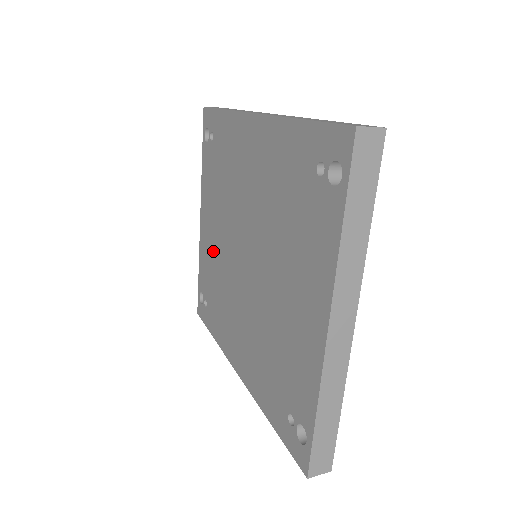
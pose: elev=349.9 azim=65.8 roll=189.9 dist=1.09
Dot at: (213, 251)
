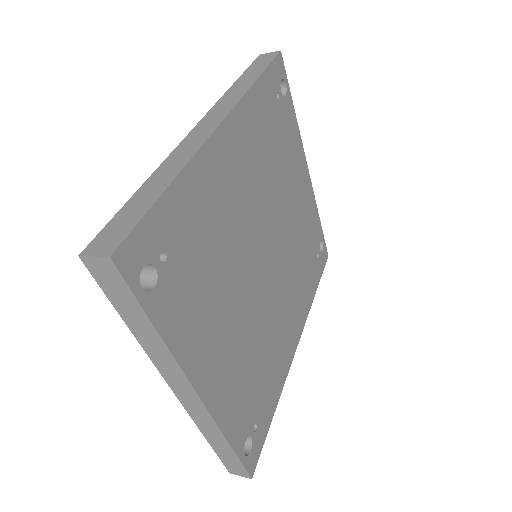
Dot at: occluded
